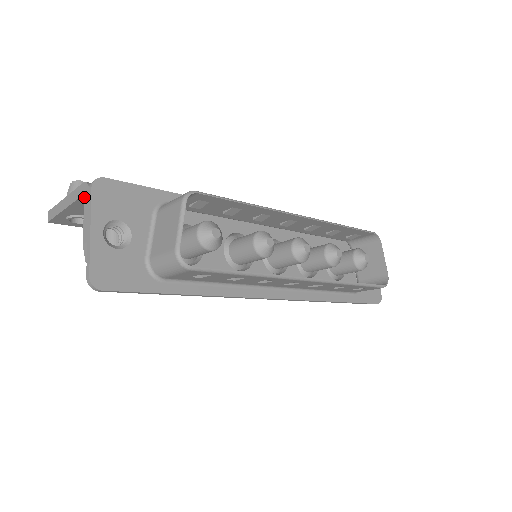
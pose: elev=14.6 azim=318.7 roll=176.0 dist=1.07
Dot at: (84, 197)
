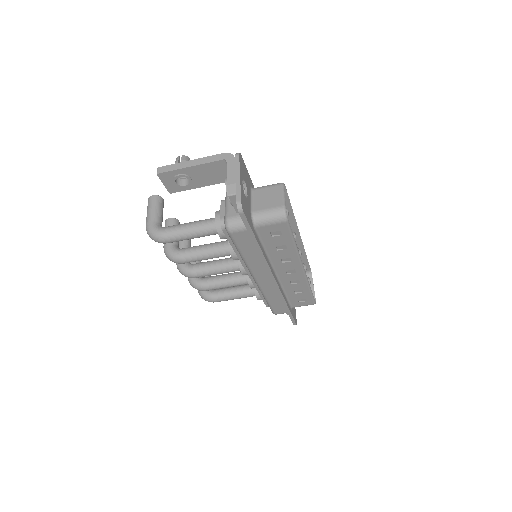
Dot at: (227, 160)
